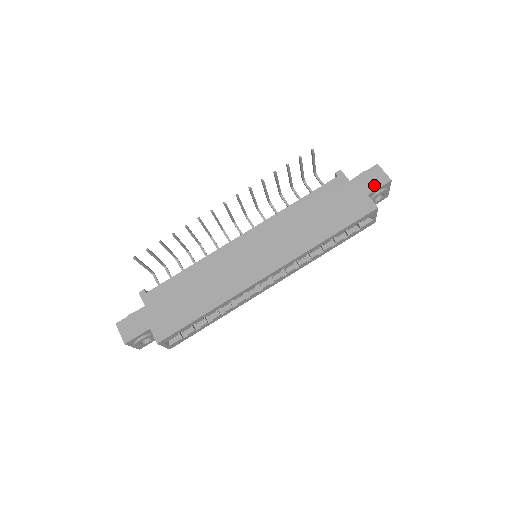
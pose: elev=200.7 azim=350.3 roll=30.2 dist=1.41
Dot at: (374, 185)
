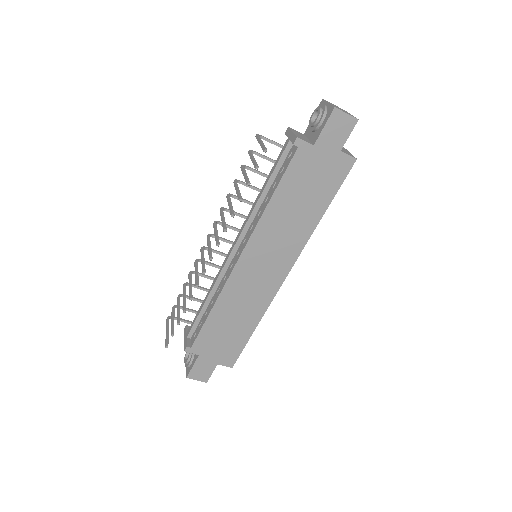
Dot at: (342, 136)
